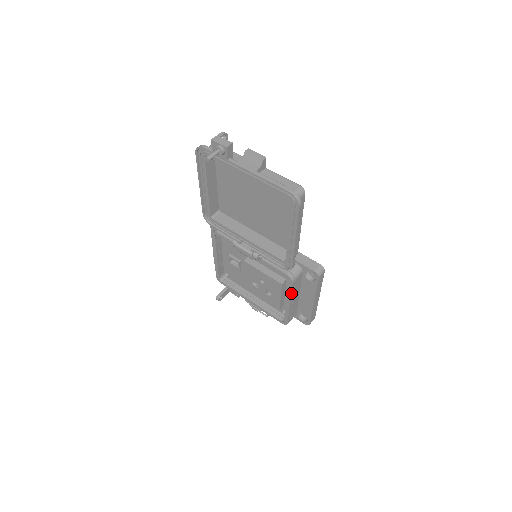
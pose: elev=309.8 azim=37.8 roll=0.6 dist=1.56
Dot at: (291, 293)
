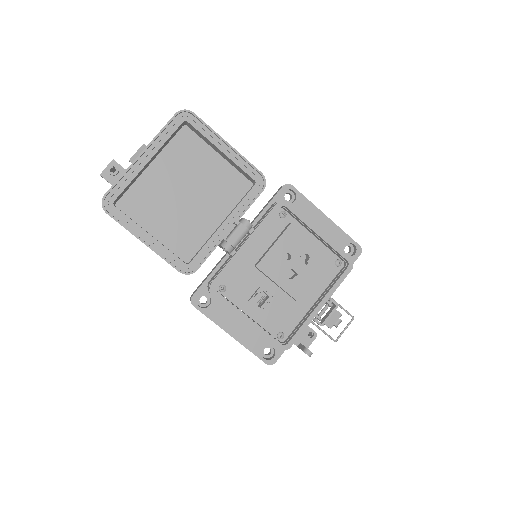
Dot at: (303, 216)
